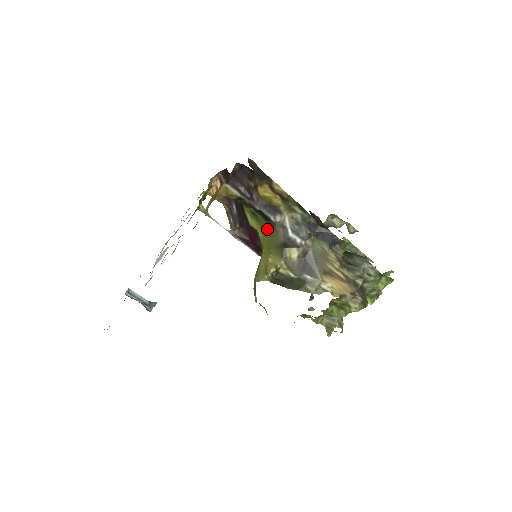
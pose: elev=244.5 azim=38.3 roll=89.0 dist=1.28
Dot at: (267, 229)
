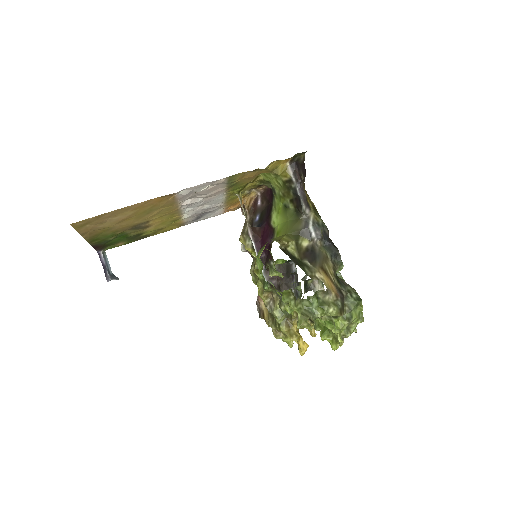
Dot at: (291, 220)
